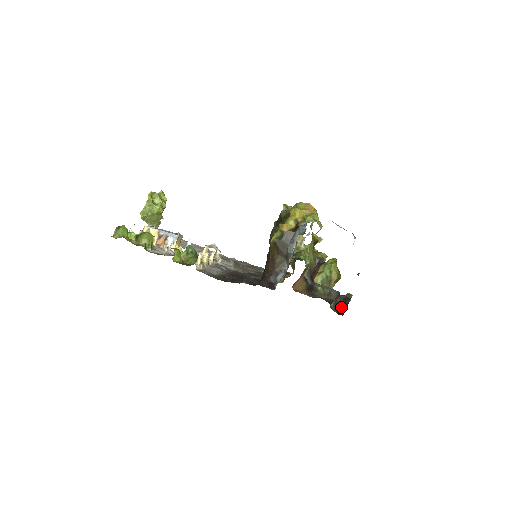
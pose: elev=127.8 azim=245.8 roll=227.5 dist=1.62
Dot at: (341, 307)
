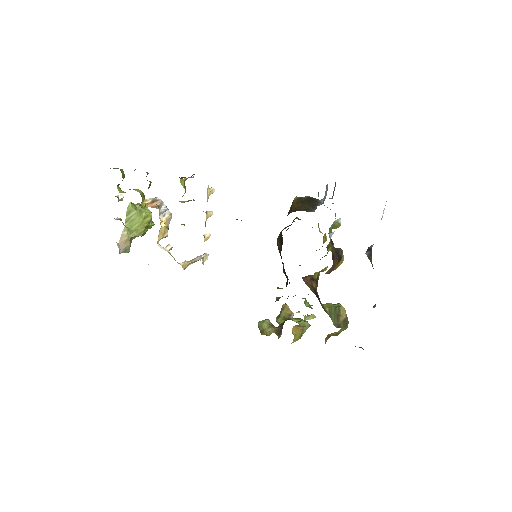
Dot at: occluded
